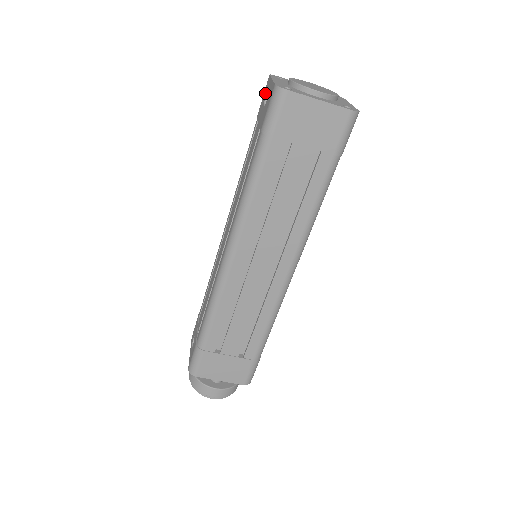
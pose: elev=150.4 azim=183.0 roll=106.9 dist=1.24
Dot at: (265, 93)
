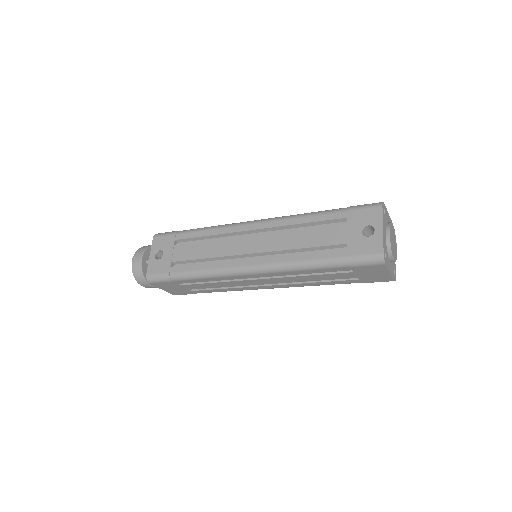
Dot at: (369, 218)
